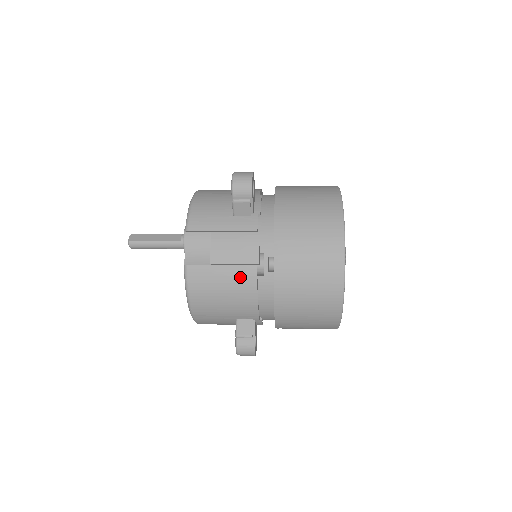
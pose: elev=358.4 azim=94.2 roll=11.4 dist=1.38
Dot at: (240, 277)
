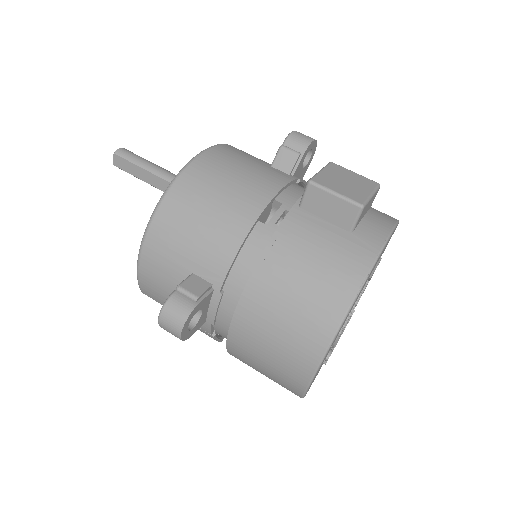
Dot at: occluded
